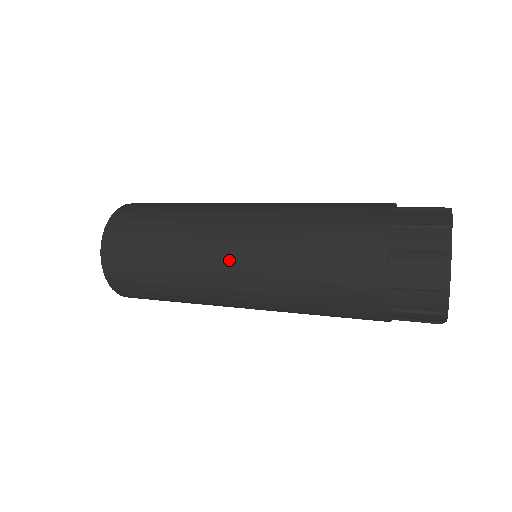
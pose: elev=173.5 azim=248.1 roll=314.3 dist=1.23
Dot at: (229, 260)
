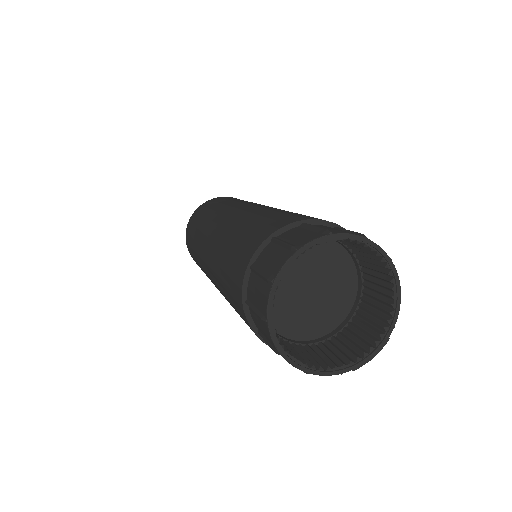
Dot at: (207, 248)
